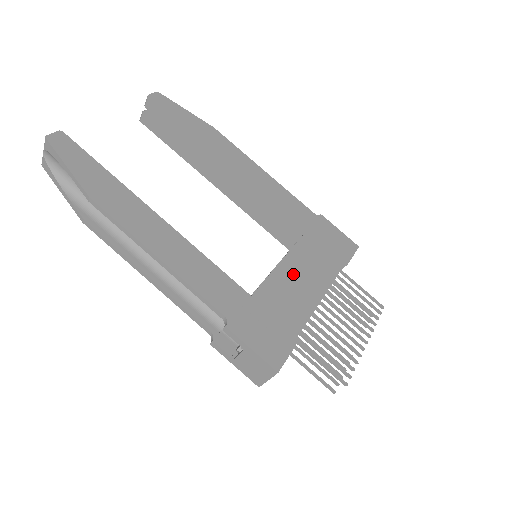
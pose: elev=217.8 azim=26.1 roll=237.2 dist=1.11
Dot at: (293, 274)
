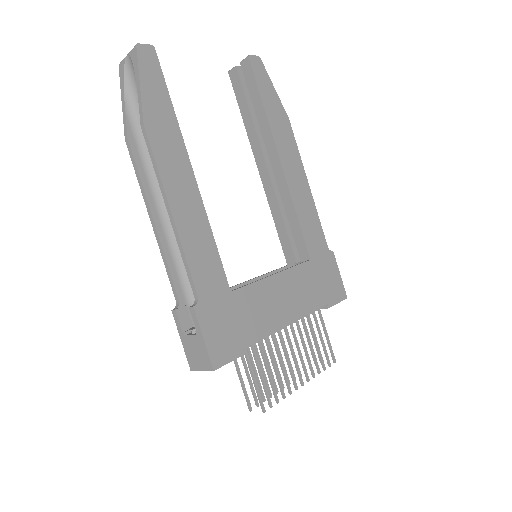
Dot at: (277, 291)
